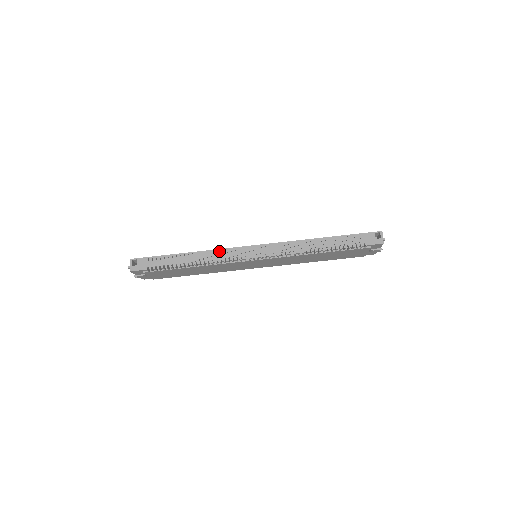
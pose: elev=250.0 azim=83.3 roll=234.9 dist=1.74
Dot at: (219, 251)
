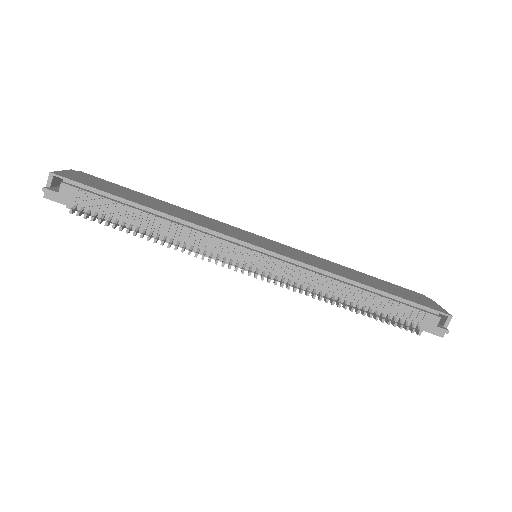
Dot at: (202, 234)
